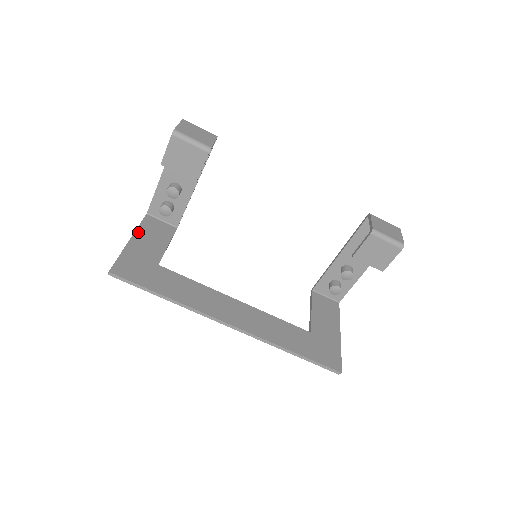
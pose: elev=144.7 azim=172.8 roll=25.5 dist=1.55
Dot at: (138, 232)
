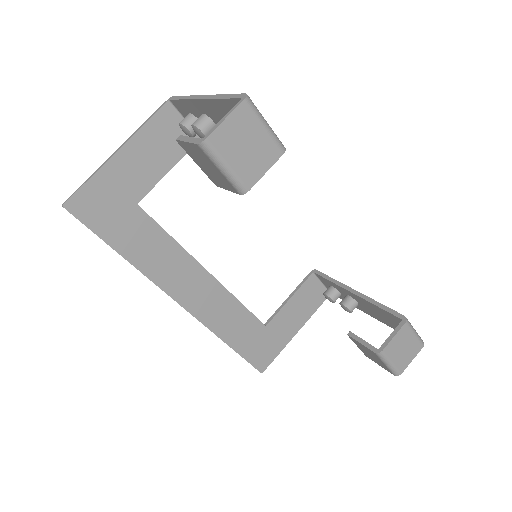
Dot at: (137, 138)
